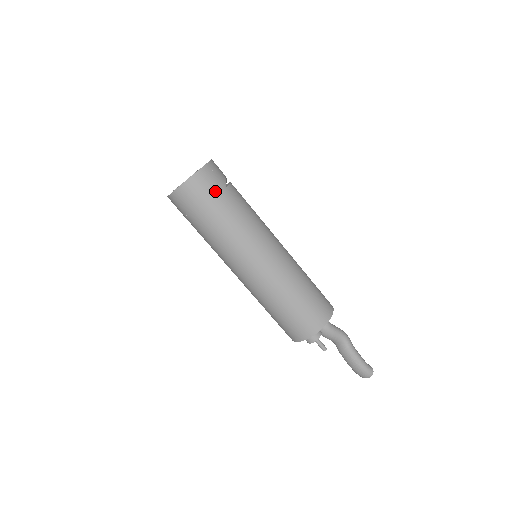
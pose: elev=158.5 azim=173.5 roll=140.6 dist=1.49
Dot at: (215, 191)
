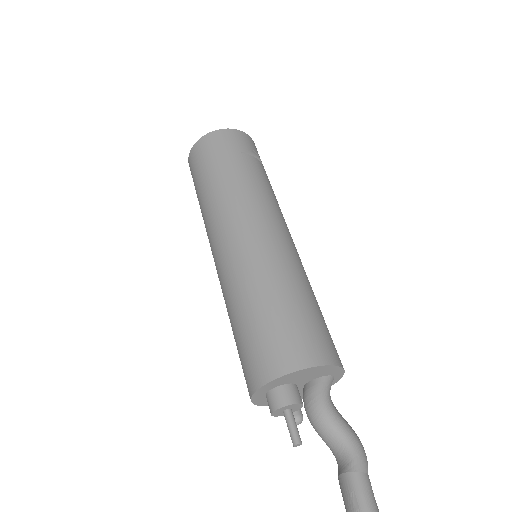
Dot at: (223, 151)
